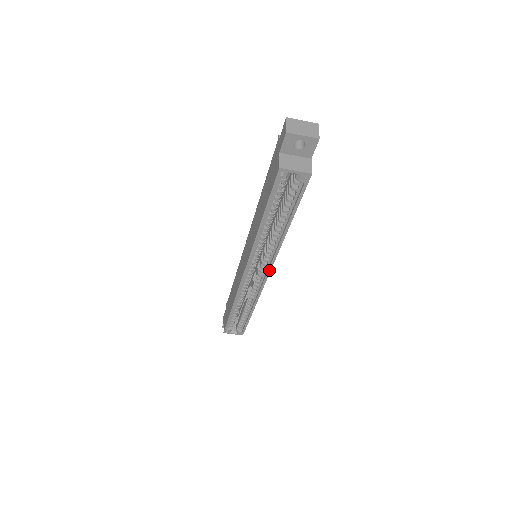
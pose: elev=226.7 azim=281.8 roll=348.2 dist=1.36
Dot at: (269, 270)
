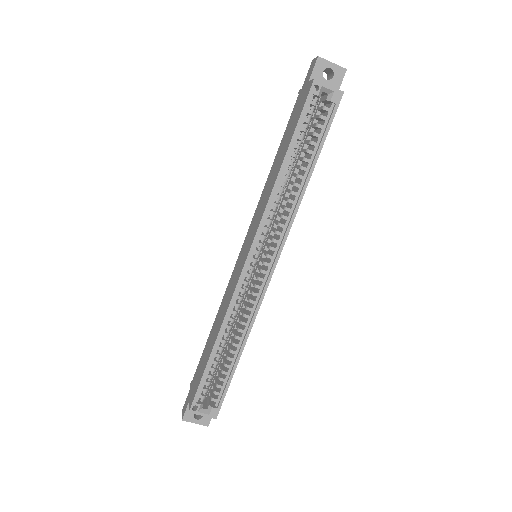
Dot at: (278, 256)
